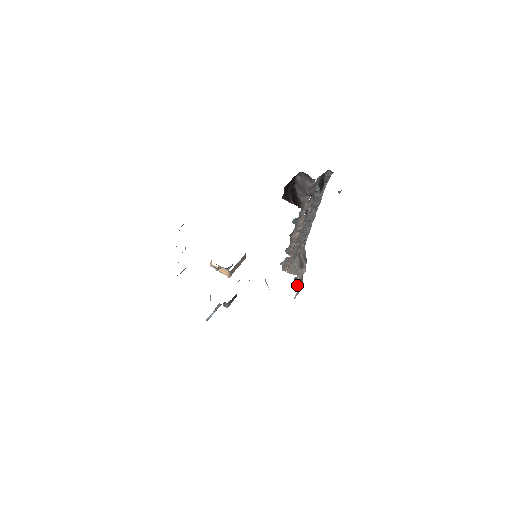
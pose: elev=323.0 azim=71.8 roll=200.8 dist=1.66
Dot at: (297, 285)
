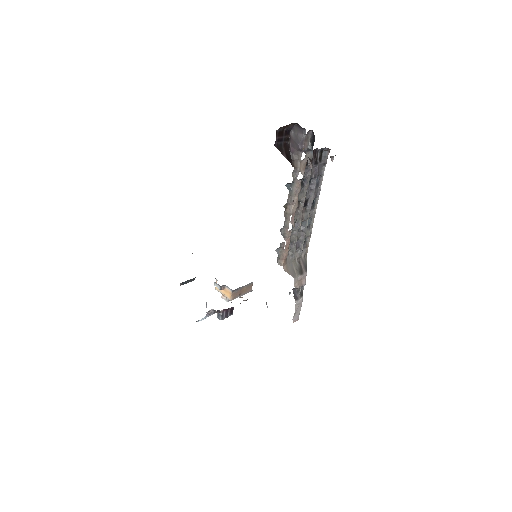
Dot at: (295, 298)
